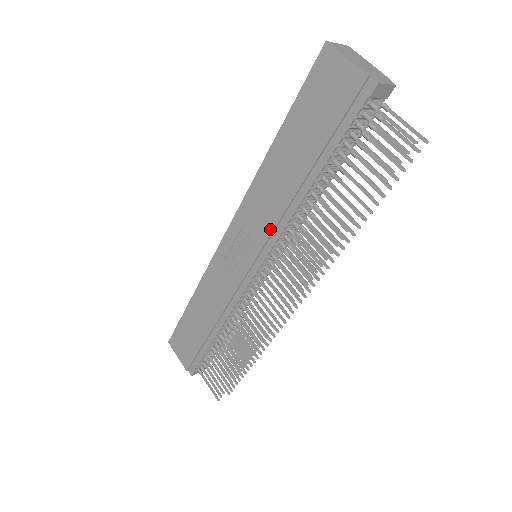
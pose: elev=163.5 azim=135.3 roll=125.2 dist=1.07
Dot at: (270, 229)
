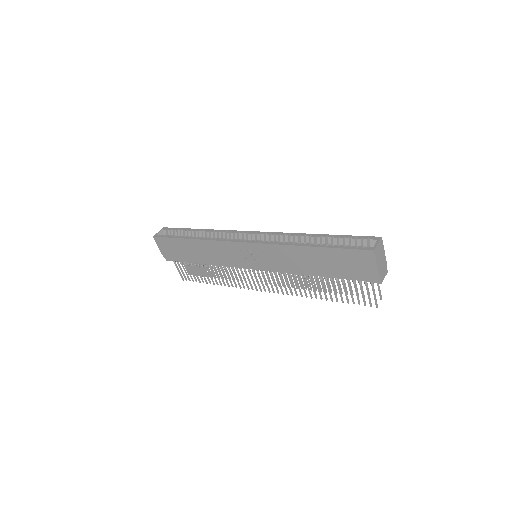
Dot at: (278, 268)
